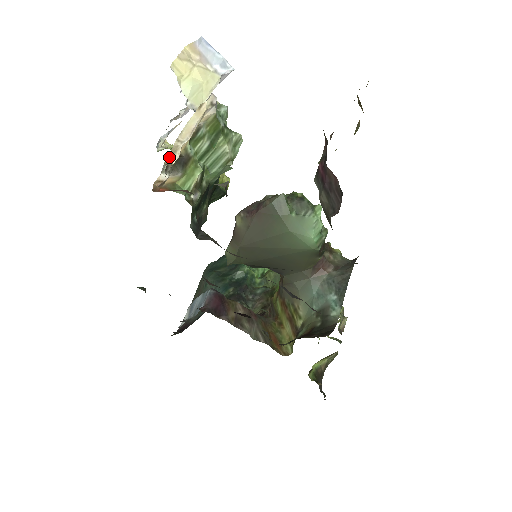
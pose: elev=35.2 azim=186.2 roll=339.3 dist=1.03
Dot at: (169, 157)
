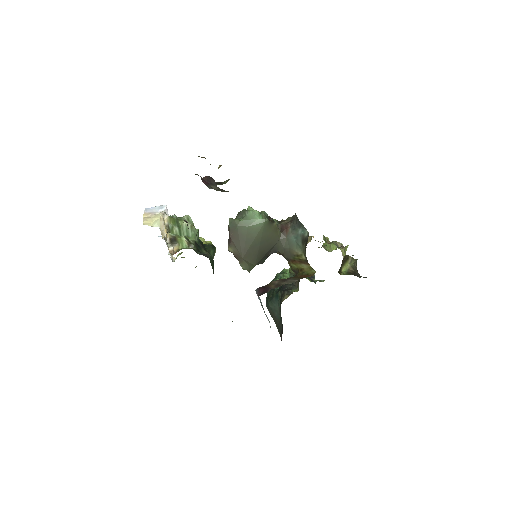
Dot at: (163, 237)
